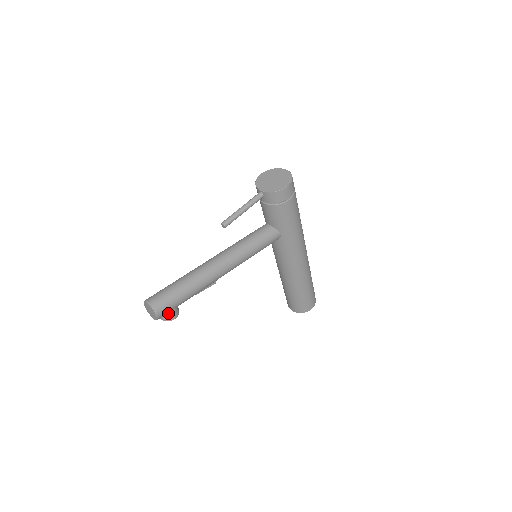
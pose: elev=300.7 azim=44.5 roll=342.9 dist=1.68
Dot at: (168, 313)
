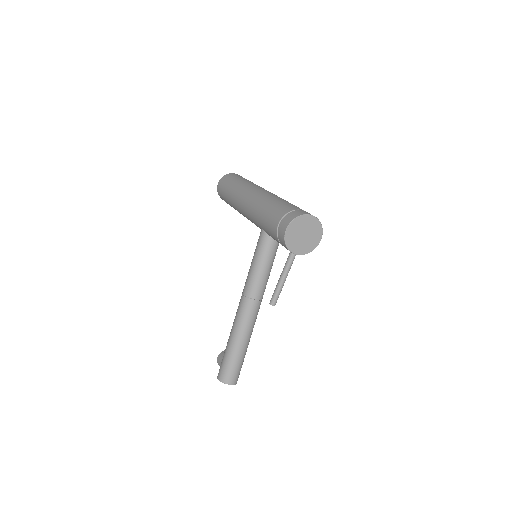
Dot at: occluded
